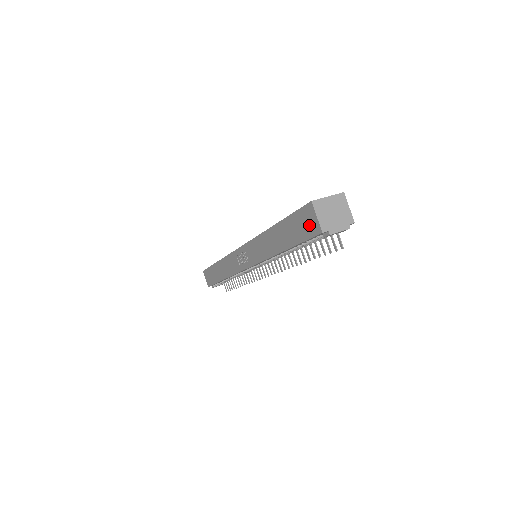
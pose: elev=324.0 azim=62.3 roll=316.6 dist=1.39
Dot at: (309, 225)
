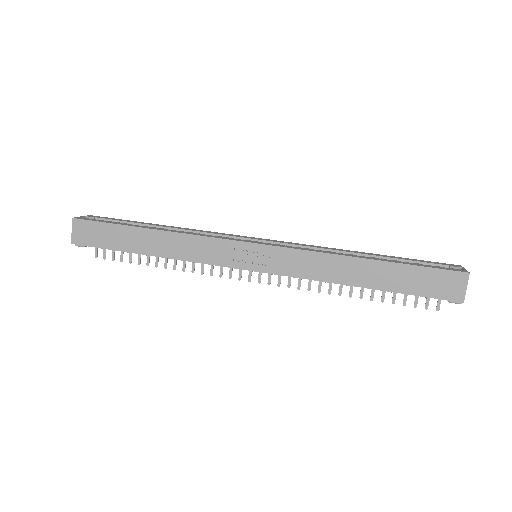
Dot at: (447, 288)
